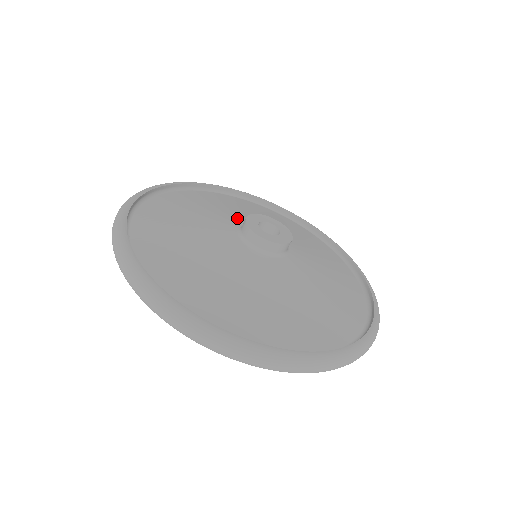
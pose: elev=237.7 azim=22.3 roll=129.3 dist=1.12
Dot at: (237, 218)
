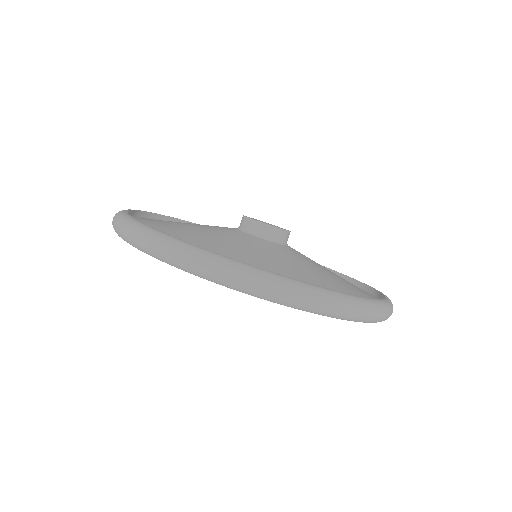
Dot at: (220, 227)
